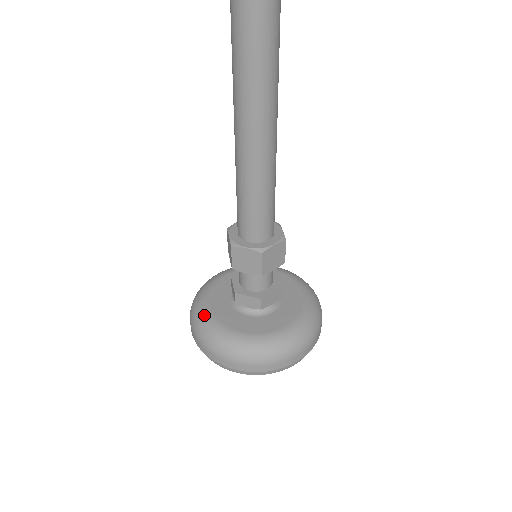
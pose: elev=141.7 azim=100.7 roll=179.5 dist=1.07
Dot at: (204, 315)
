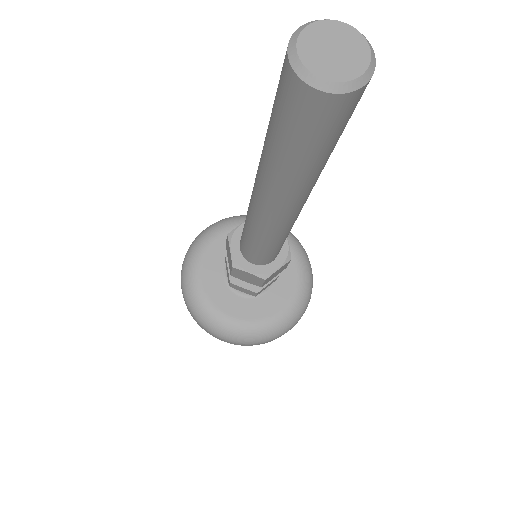
Dot at: (242, 328)
